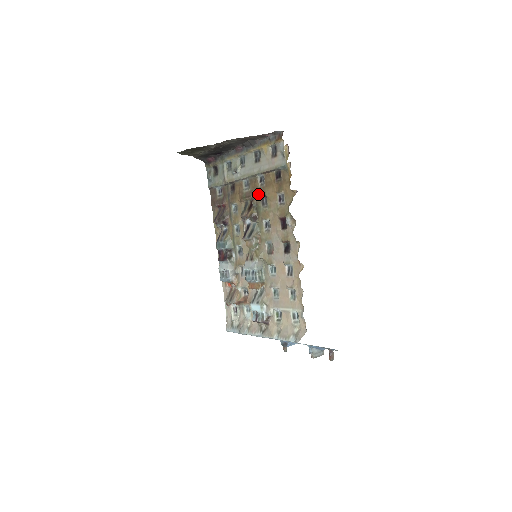
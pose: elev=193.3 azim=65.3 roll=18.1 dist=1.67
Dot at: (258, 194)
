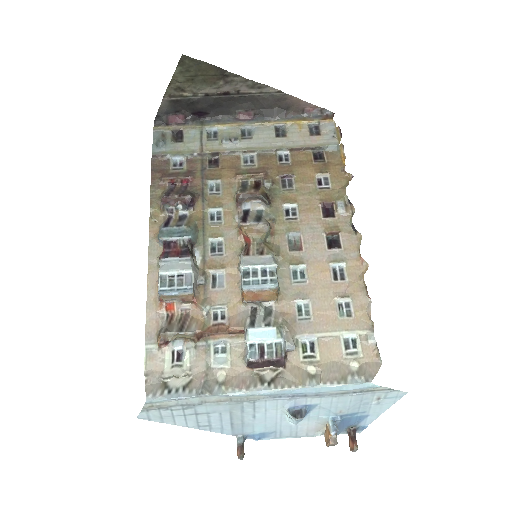
Dot at: (277, 172)
